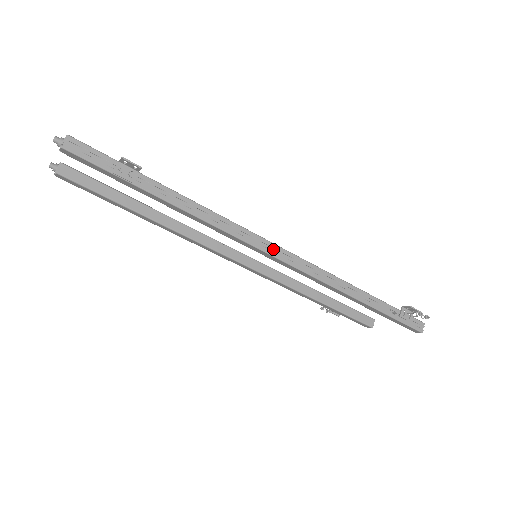
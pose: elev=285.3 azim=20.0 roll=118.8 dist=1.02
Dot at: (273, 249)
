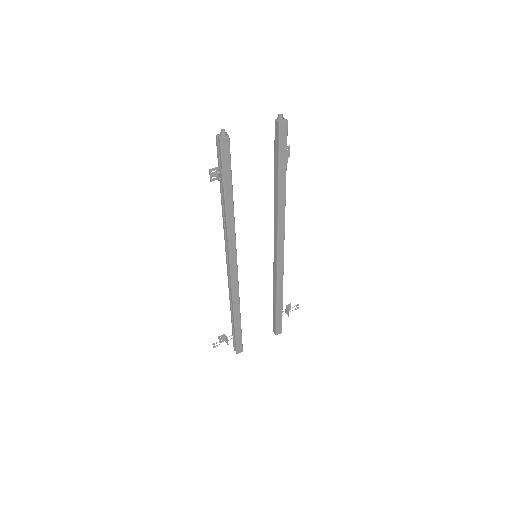
Dot at: occluded
